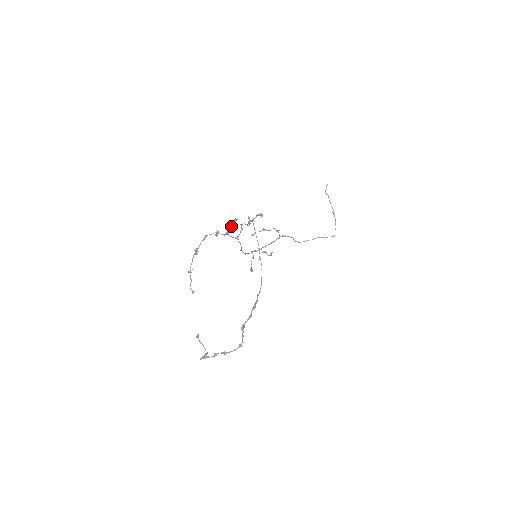
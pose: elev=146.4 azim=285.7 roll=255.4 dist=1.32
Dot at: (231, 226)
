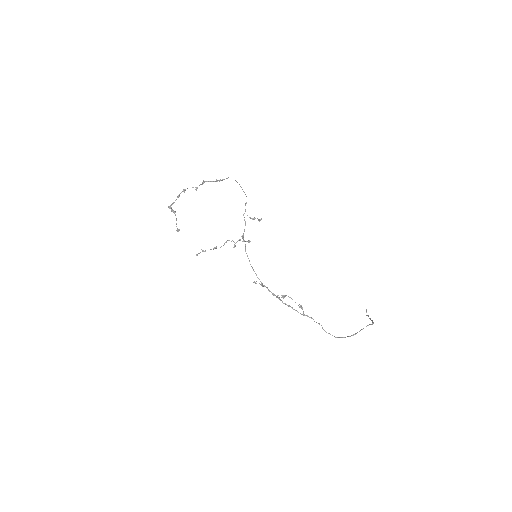
Dot at: occluded
